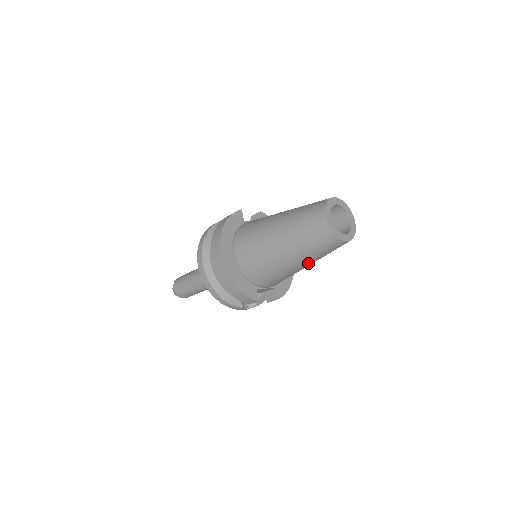
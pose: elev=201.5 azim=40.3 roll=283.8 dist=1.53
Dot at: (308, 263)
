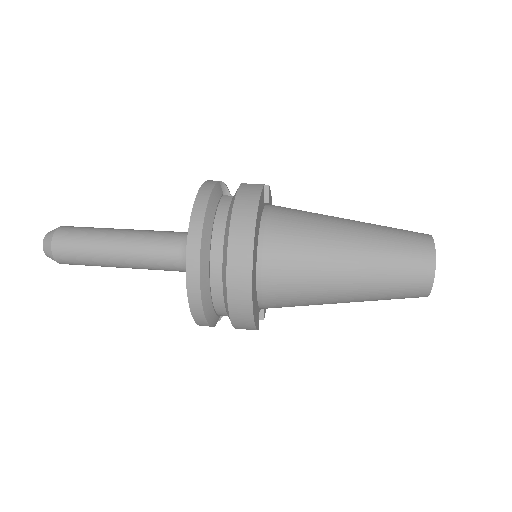
Dot at: occluded
